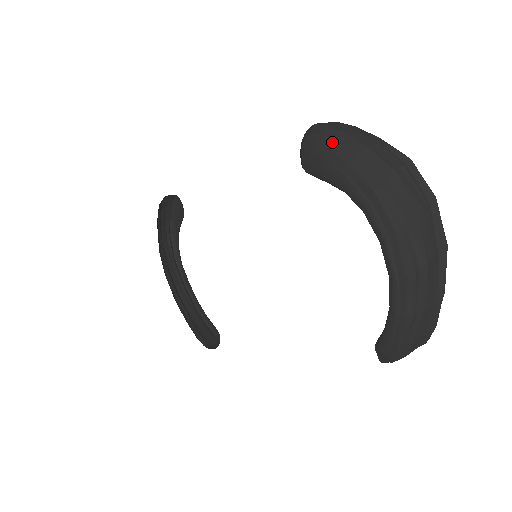
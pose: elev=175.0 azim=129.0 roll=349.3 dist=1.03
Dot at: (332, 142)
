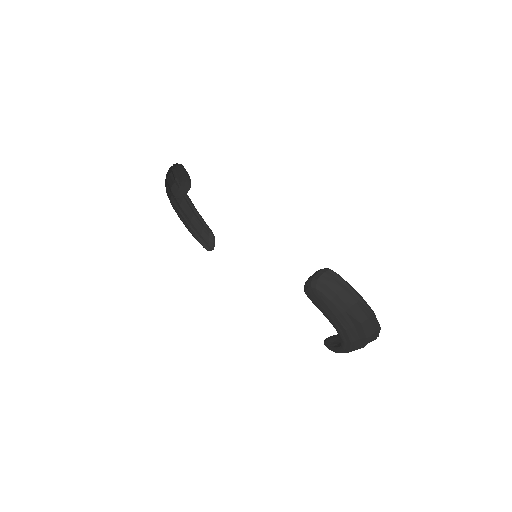
Dot at: (328, 301)
